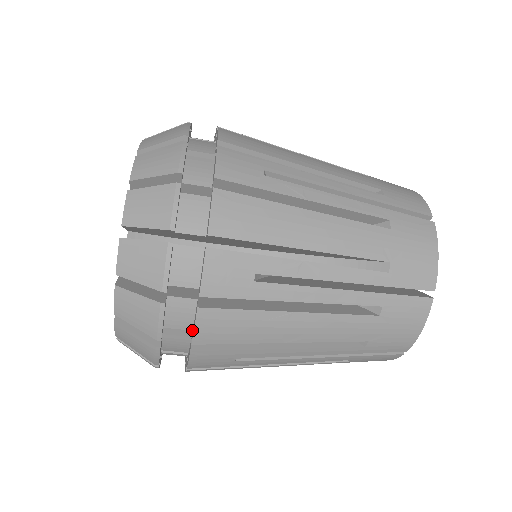
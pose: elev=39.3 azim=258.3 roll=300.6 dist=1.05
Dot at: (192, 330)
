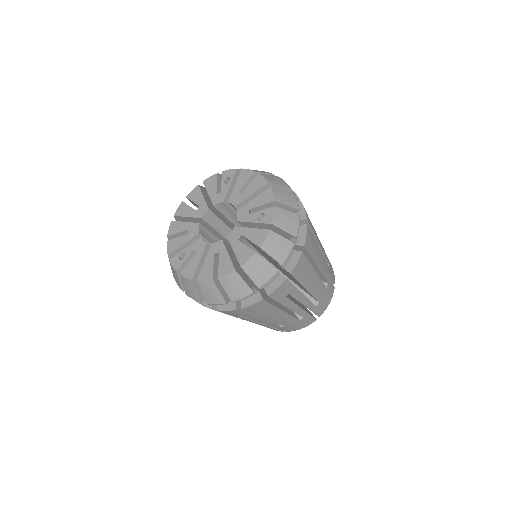
Dot at: (241, 300)
